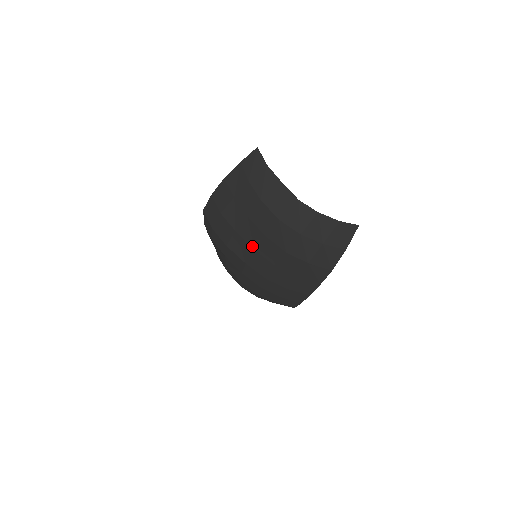
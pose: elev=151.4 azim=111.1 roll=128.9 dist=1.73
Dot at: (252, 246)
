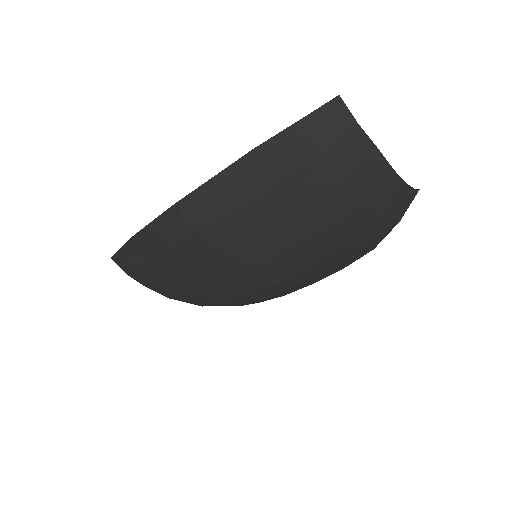
Dot at: (288, 246)
